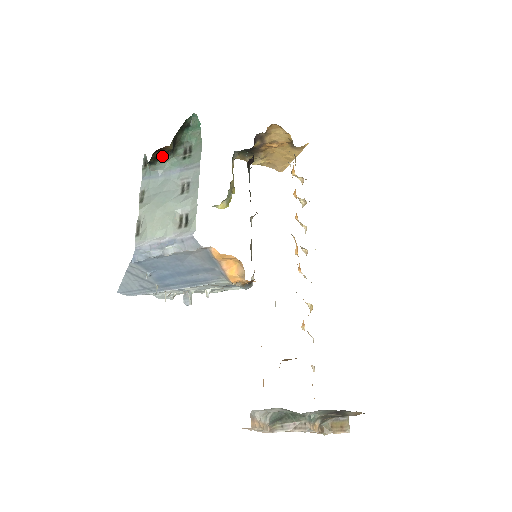
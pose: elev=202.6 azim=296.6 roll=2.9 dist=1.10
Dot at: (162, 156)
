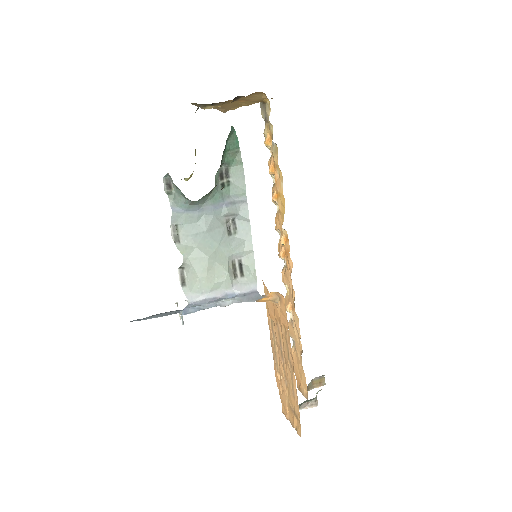
Dot at: occluded
